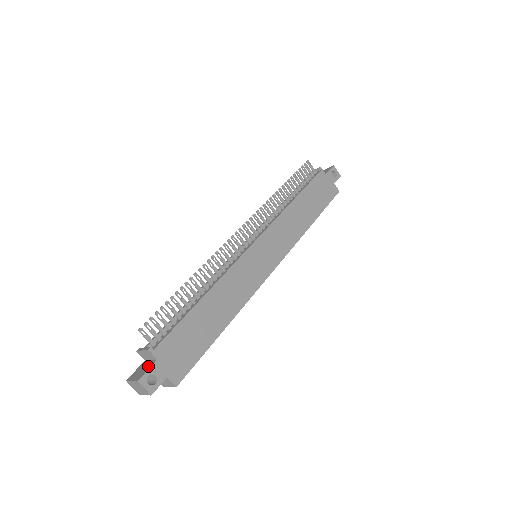
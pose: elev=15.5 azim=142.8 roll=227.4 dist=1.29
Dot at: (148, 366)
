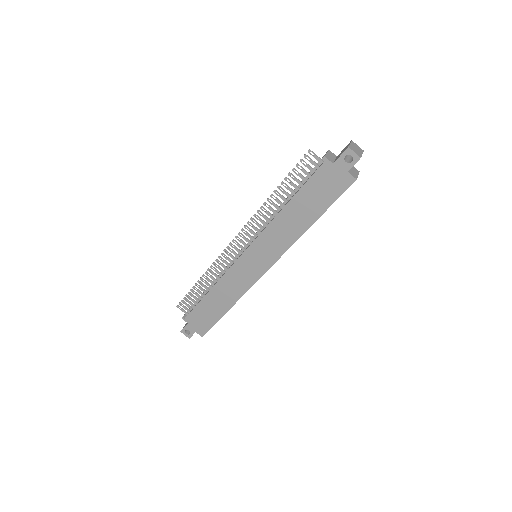
Dot at: (187, 324)
